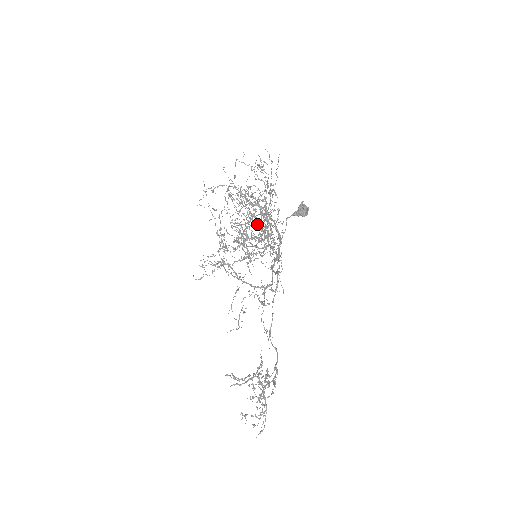
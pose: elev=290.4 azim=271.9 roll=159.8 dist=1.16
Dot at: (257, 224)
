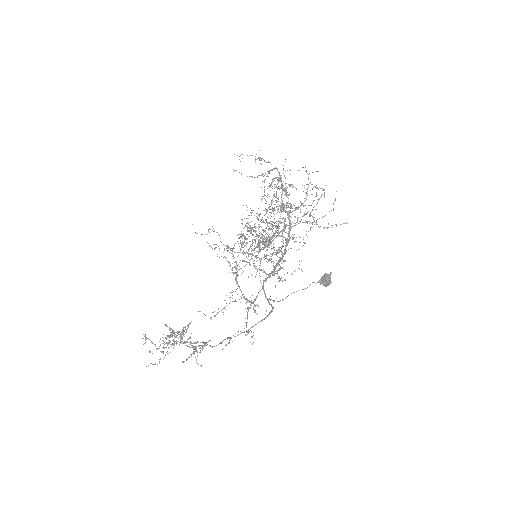
Dot at: (270, 212)
